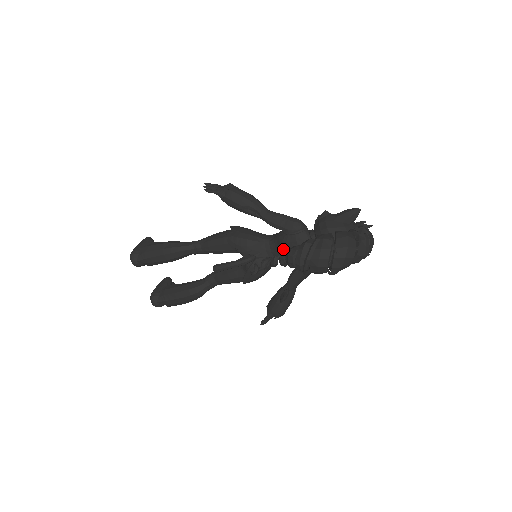
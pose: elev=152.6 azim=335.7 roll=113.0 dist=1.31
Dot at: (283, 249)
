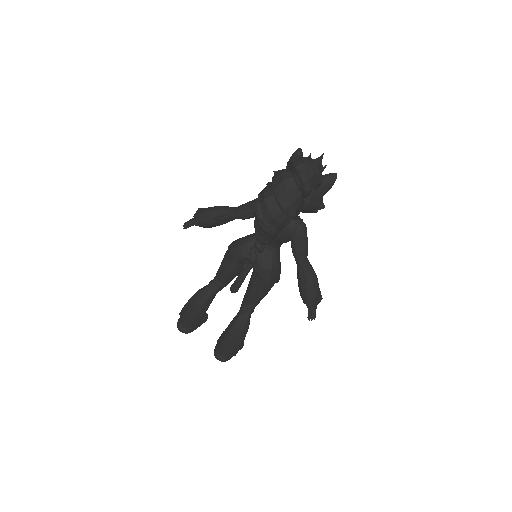
Dot at: occluded
